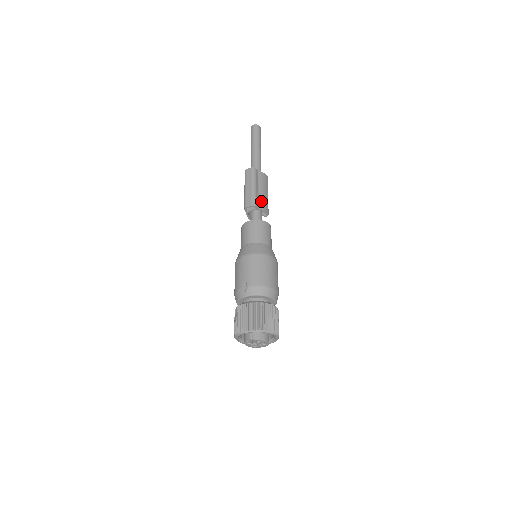
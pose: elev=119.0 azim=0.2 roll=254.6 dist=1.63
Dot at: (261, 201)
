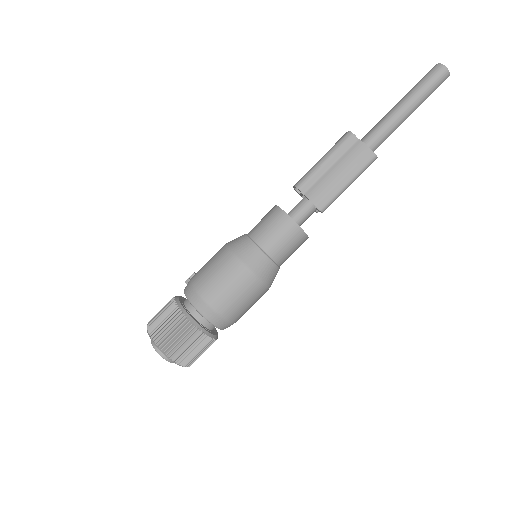
Dot at: (319, 186)
